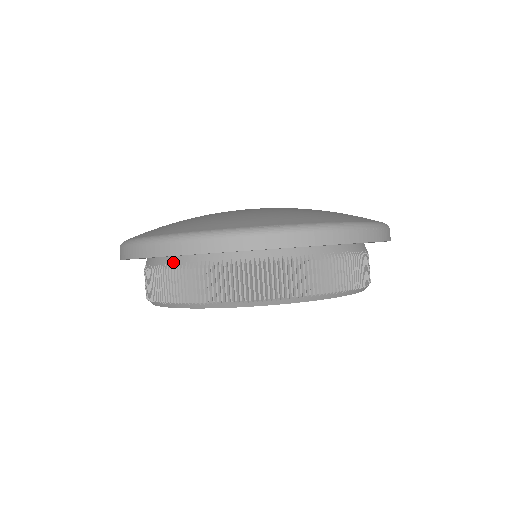
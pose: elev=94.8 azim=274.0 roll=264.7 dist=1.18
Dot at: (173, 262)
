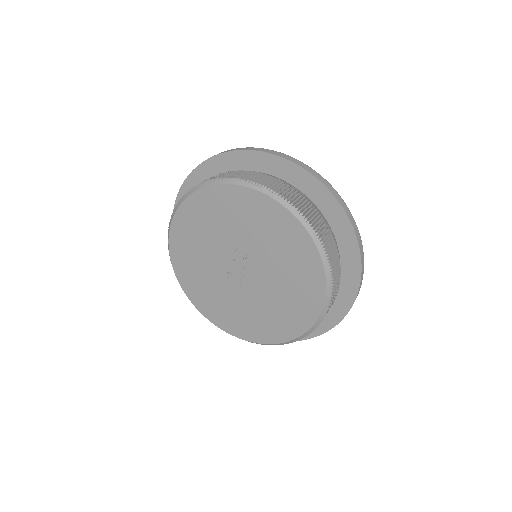
Dot at: occluded
